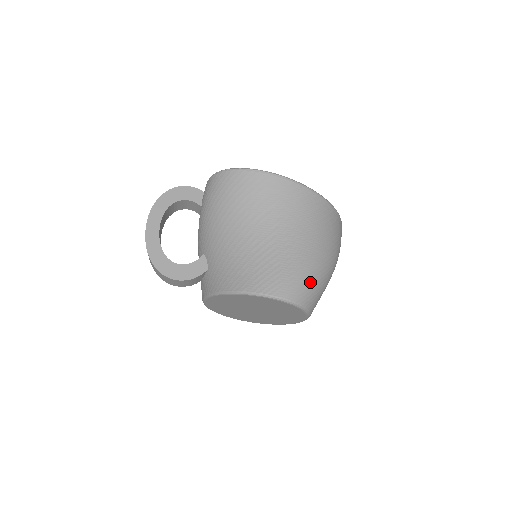
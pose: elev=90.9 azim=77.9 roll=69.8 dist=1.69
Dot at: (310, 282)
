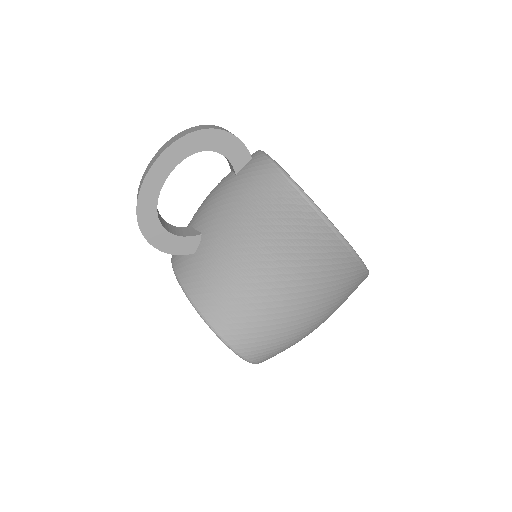
Dot at: (281, 349)
